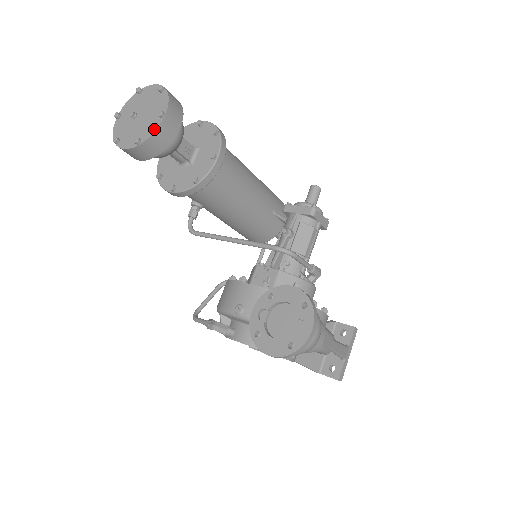
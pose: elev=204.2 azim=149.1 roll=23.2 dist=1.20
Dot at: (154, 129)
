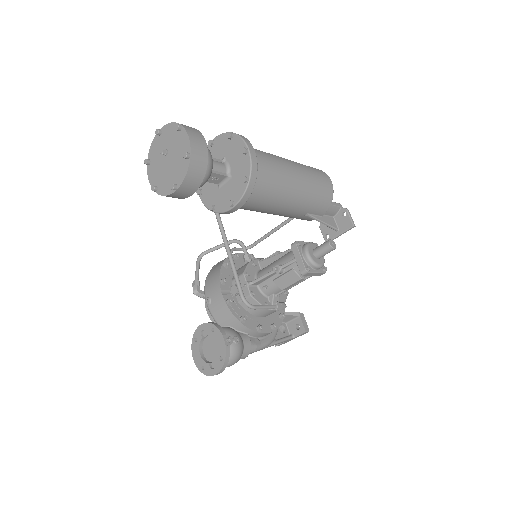
Dot at: (166, 193)
